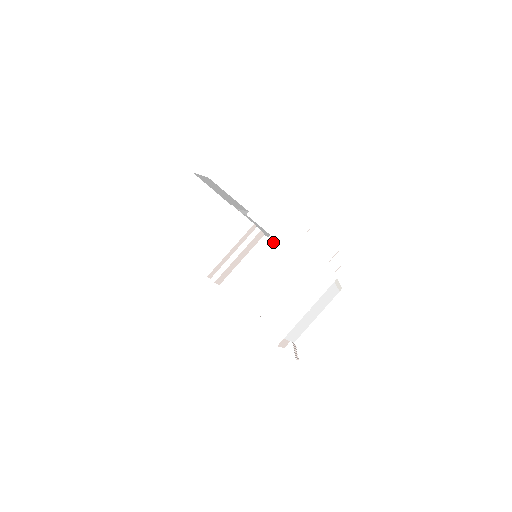
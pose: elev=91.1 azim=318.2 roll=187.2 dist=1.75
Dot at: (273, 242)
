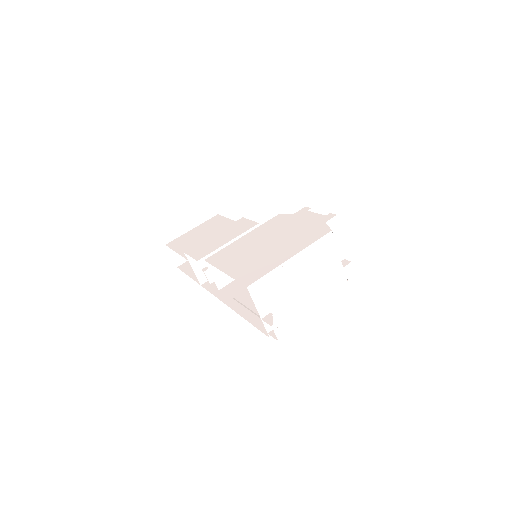
Dot at: (271, 222)
